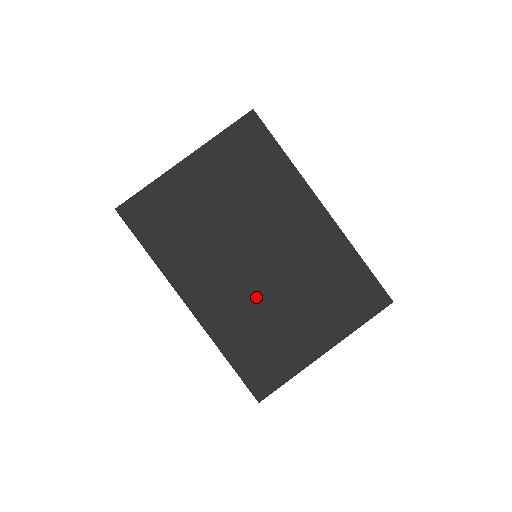
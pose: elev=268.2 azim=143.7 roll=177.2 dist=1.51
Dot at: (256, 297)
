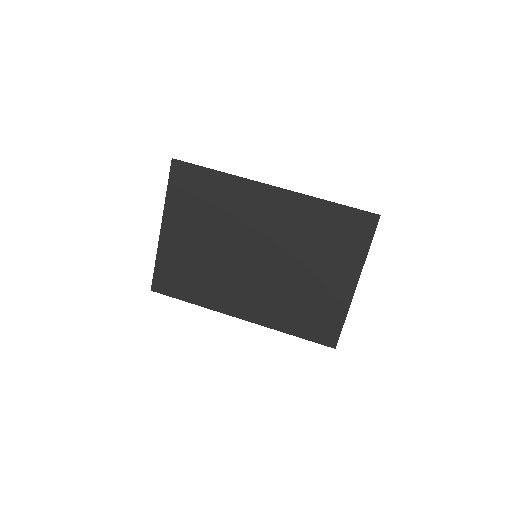
Dot at: (278, 283)
